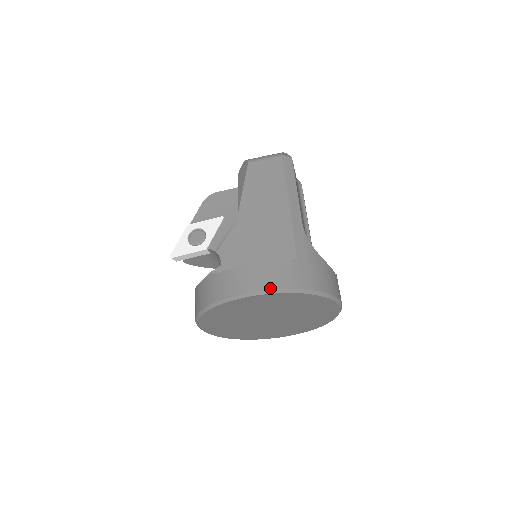
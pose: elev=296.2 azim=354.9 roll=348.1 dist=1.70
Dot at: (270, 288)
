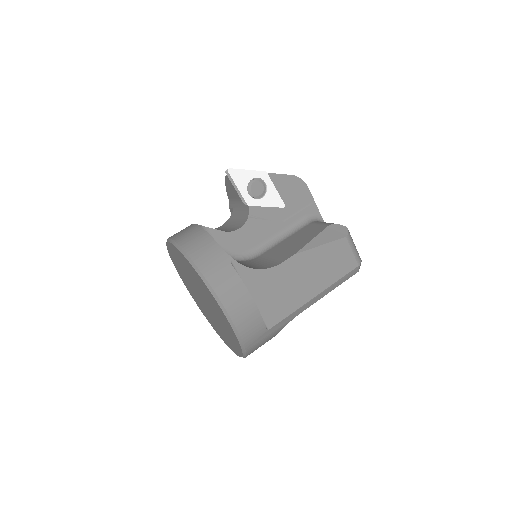
Dot at: (238, 328)
